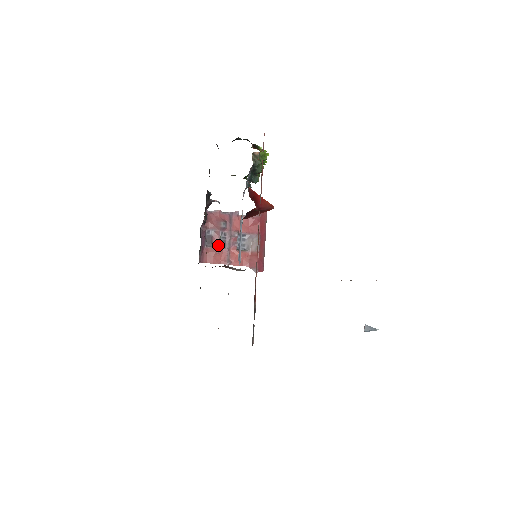
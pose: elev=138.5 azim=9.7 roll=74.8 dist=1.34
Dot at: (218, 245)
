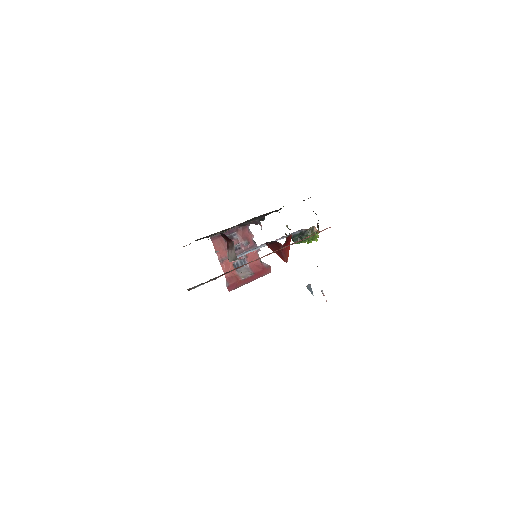
Dot at: occluded
